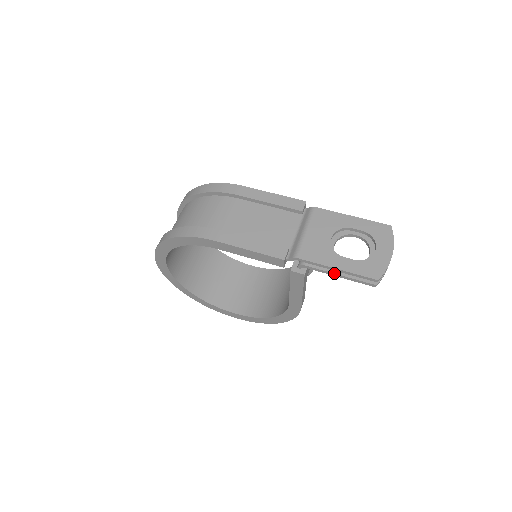
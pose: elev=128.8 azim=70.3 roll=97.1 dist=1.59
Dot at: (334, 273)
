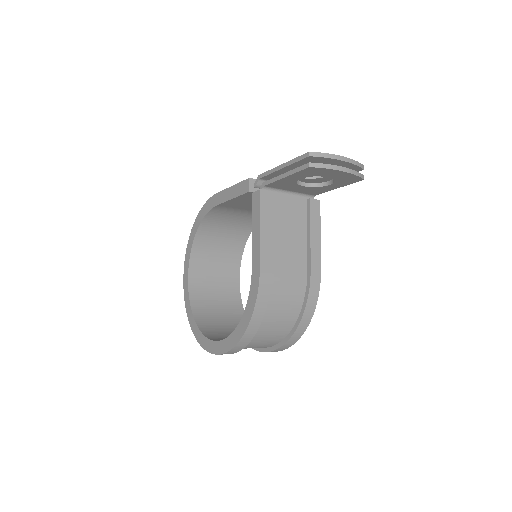
Dot at: (281, 174)
